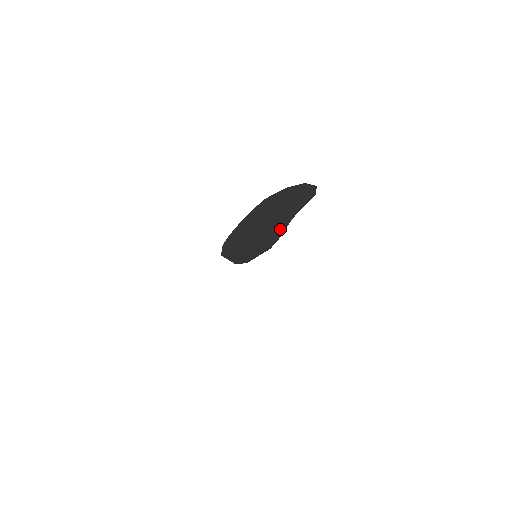
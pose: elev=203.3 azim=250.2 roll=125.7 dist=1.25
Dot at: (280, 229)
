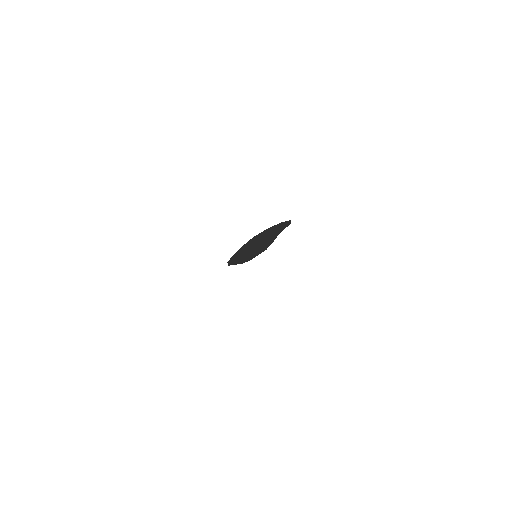
Dot at: (270, 242)
